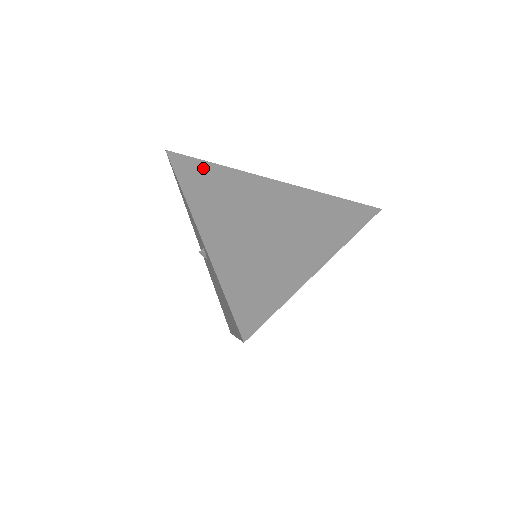
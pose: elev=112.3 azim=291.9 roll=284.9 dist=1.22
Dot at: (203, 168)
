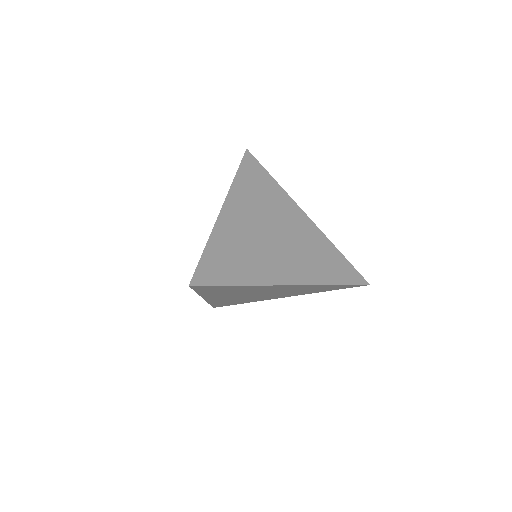
Dot at: (262, 175)
